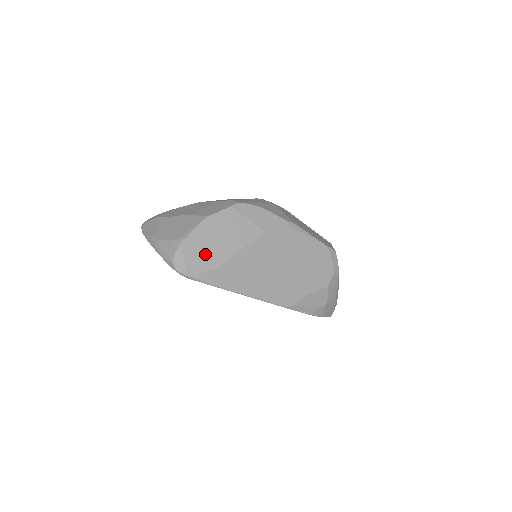
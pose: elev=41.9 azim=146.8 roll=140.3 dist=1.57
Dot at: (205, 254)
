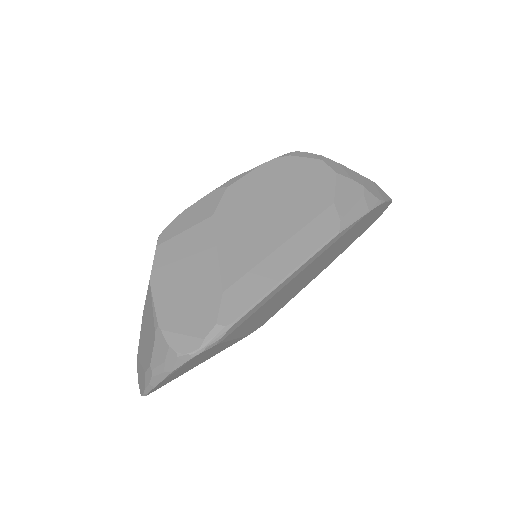
Dot at: (195, 303)
